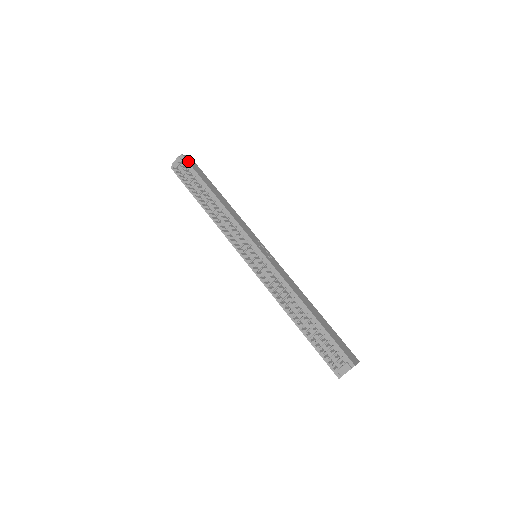
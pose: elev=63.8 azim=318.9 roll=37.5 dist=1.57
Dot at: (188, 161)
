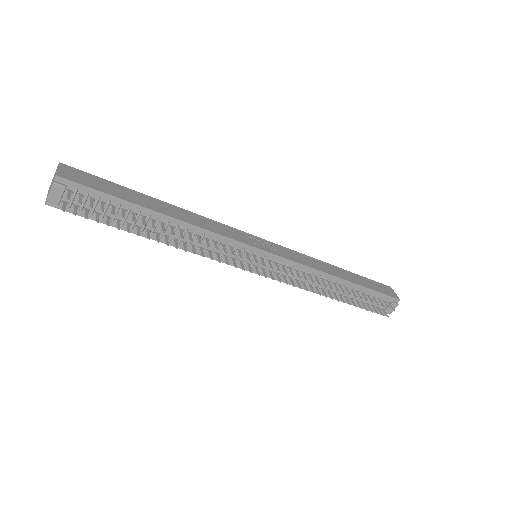
Dot at: (76, 181)
